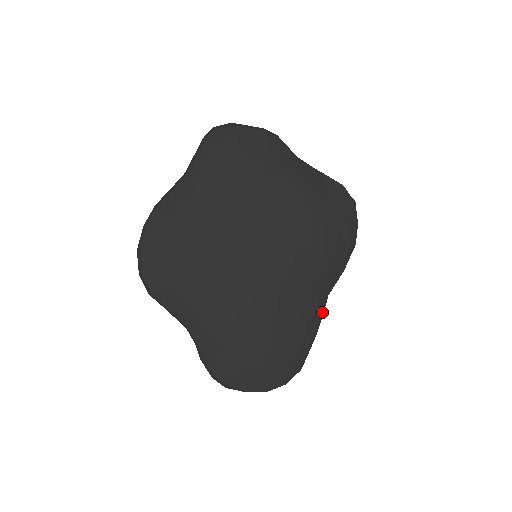
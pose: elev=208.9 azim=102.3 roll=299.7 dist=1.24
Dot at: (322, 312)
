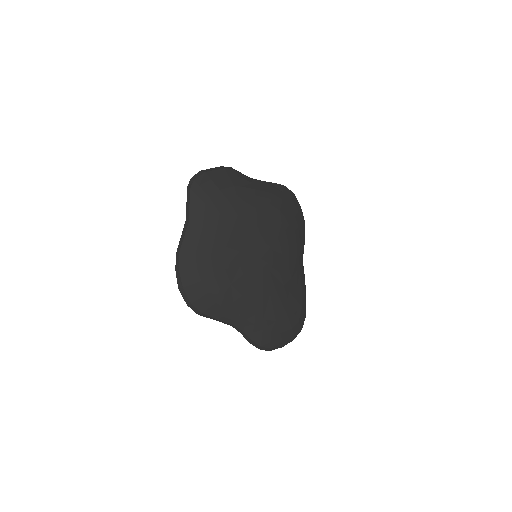
Dot at: occluded
